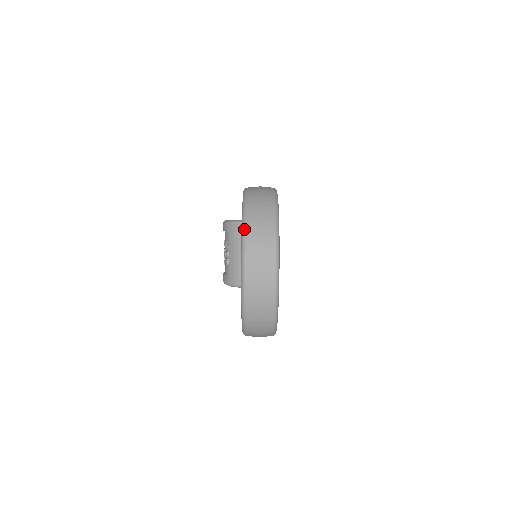
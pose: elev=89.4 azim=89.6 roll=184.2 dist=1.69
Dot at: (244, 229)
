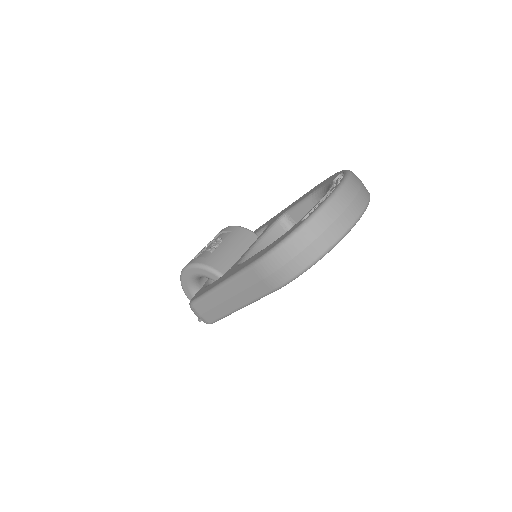
Dot at: (351, 171)
